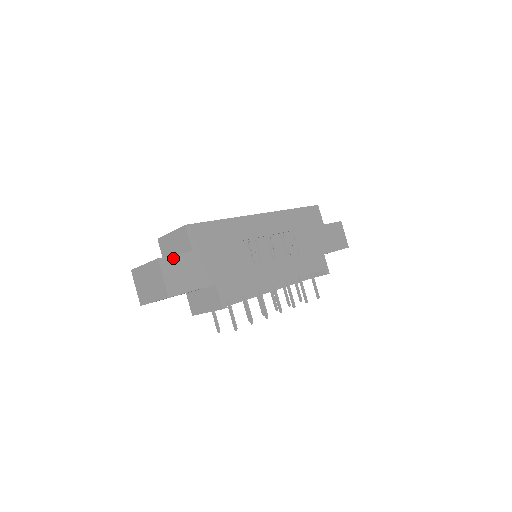
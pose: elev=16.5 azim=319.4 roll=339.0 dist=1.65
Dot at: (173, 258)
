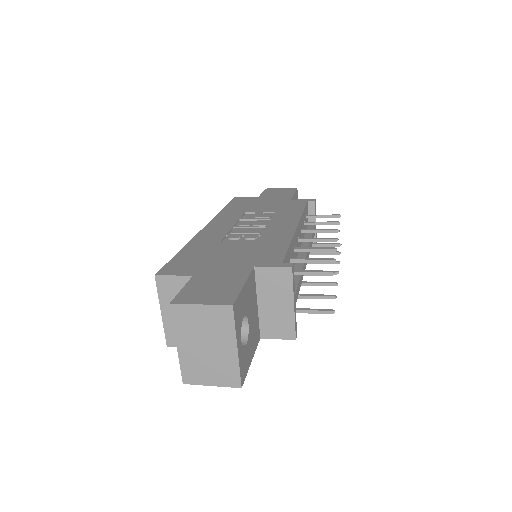
Dot at: (184, 292)
